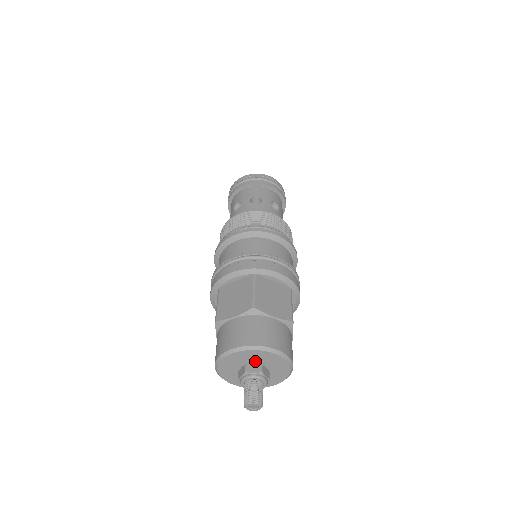
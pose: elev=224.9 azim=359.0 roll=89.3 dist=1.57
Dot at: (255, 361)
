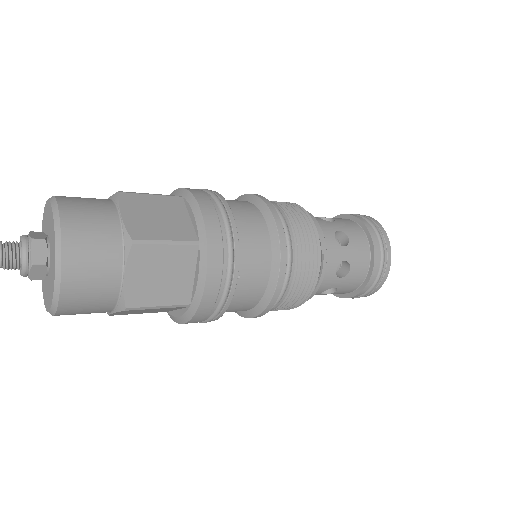
Dot at: (49, 232)
